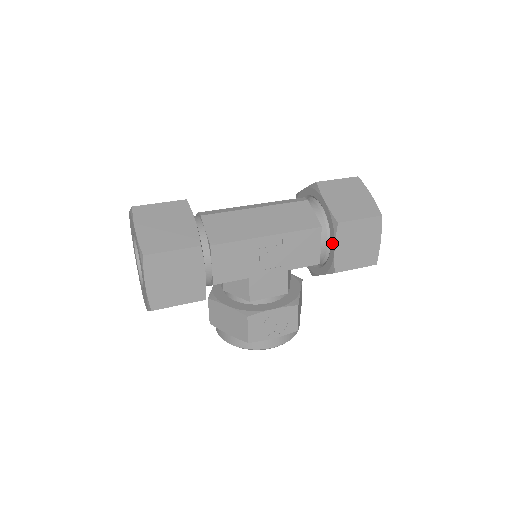
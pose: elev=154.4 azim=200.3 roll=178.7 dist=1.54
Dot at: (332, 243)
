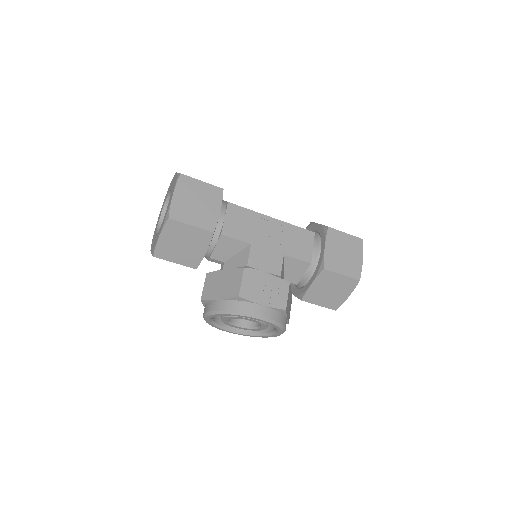
Dot at: (323, 245)
